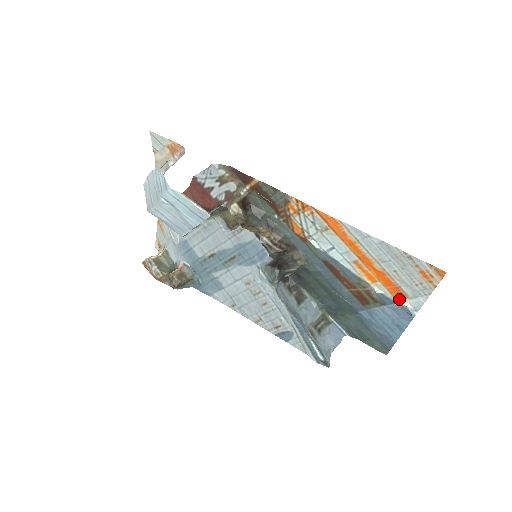
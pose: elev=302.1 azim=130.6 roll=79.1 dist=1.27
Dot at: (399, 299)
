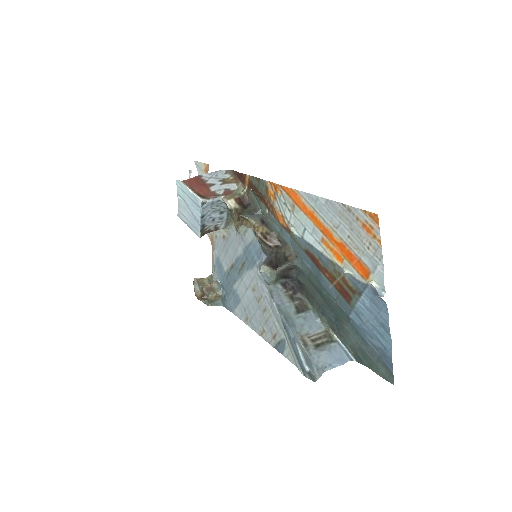
Dot at: (366, 278)
